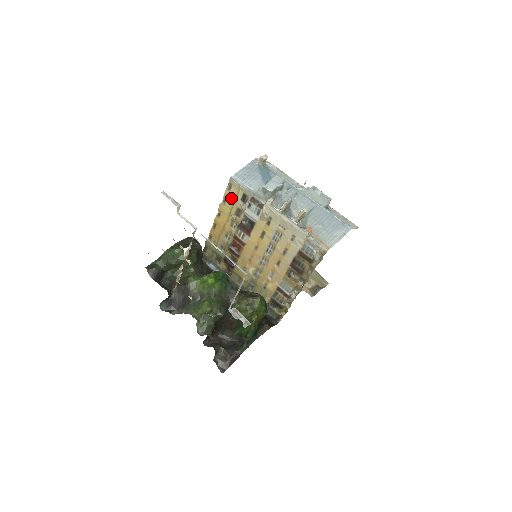
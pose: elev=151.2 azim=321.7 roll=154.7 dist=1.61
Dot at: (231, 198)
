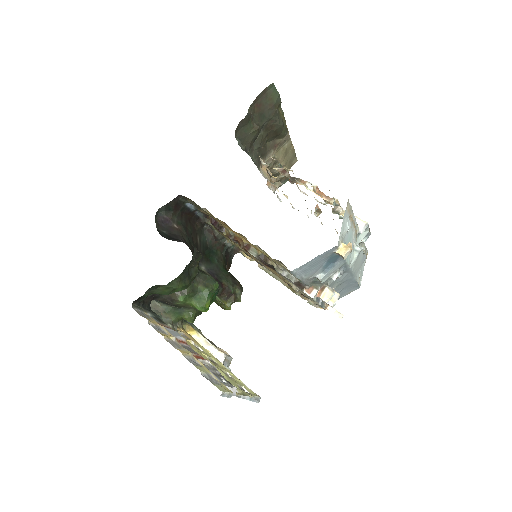
Dot at: occluded
